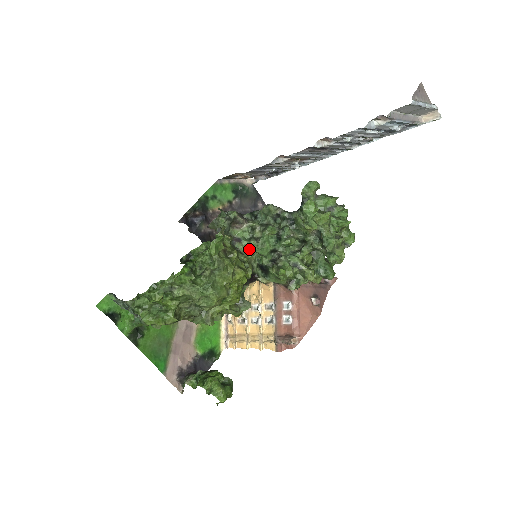
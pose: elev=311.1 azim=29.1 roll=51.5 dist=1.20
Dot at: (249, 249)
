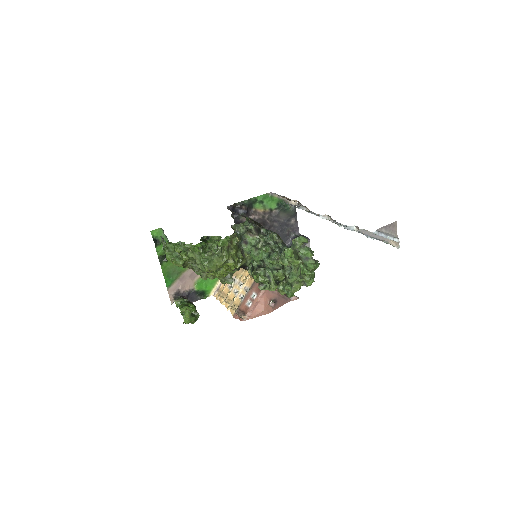
Dot at: (250, 251)
